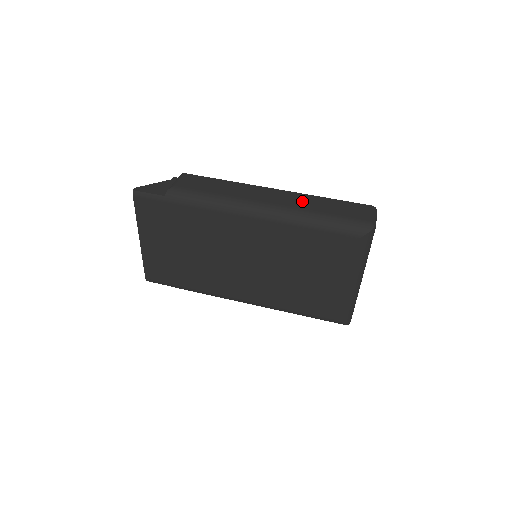
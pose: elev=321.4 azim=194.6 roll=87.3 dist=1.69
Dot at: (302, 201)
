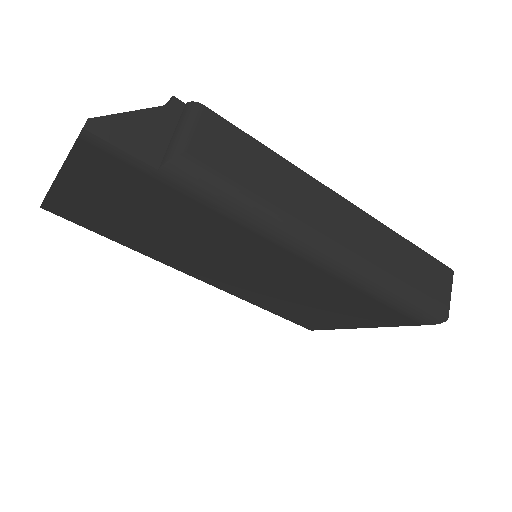
Dot at: (382, 247)
